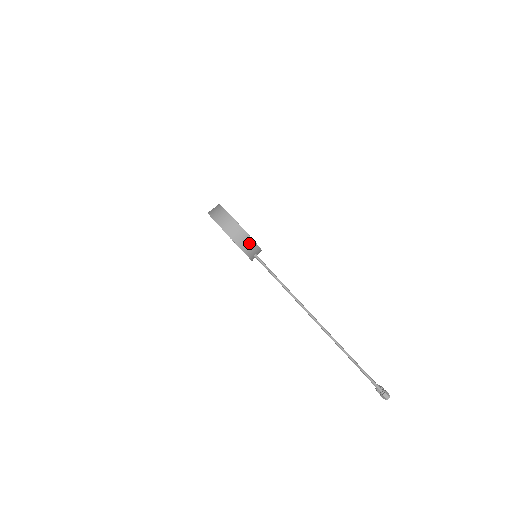
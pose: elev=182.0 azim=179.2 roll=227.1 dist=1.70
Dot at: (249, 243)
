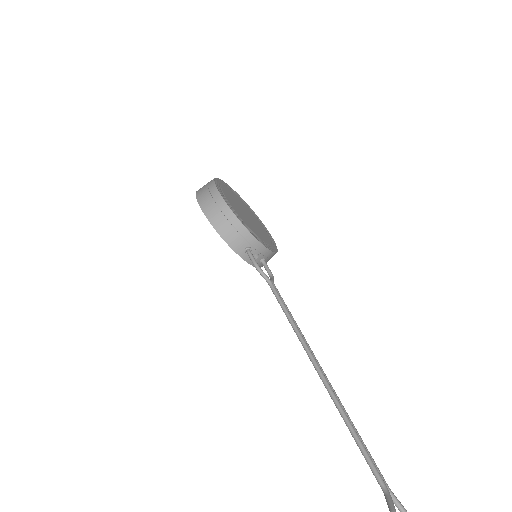
Dot at: (230, 222)
